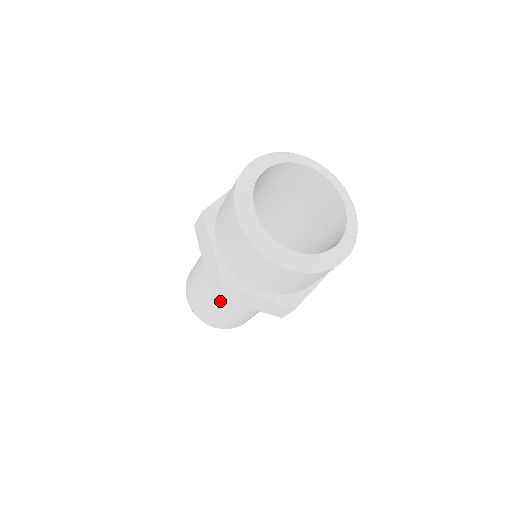
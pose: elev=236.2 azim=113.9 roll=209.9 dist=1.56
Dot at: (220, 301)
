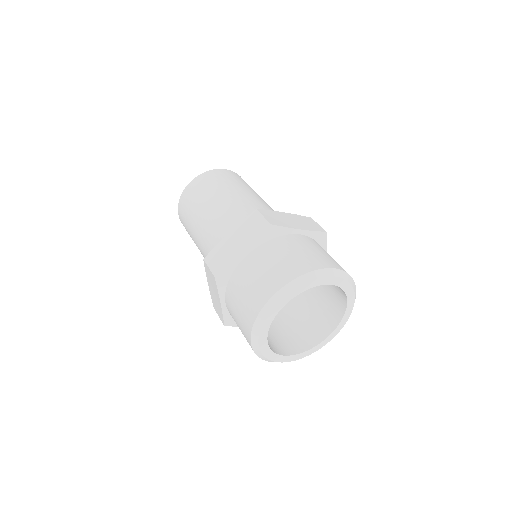
Dot at: occluded
